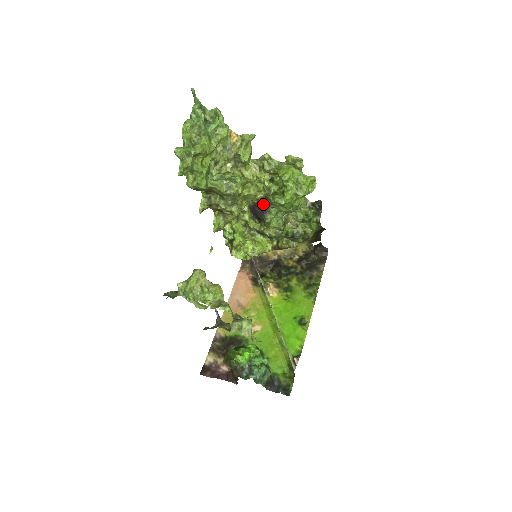
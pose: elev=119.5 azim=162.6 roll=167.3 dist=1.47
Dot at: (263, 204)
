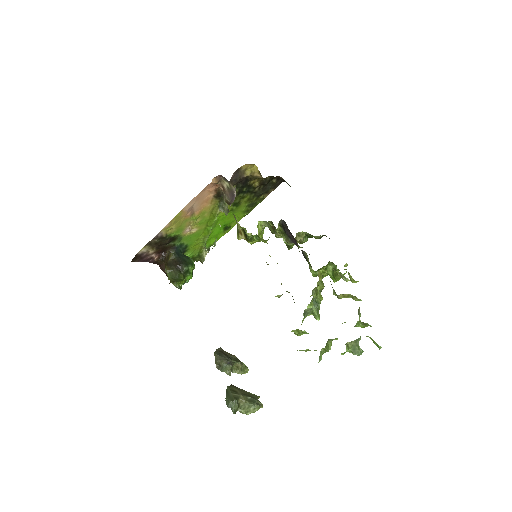
Dot at: (302, 251)
